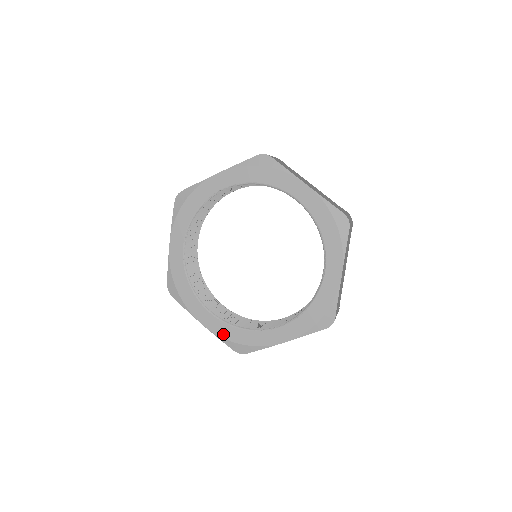
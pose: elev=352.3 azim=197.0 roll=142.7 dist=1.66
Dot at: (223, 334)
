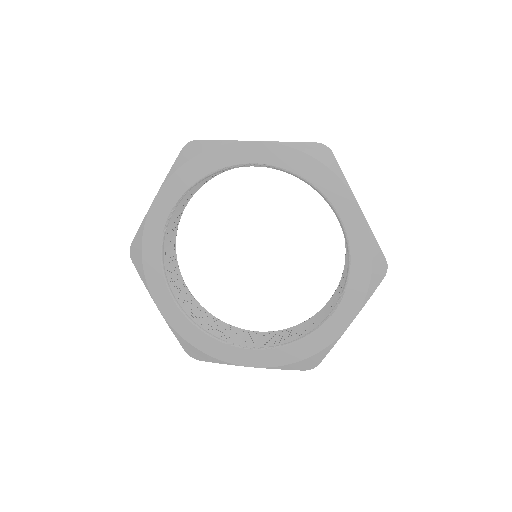
Dot at: (180, 330)
